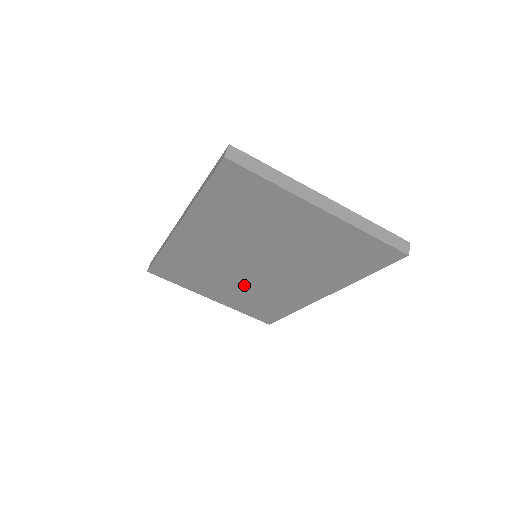
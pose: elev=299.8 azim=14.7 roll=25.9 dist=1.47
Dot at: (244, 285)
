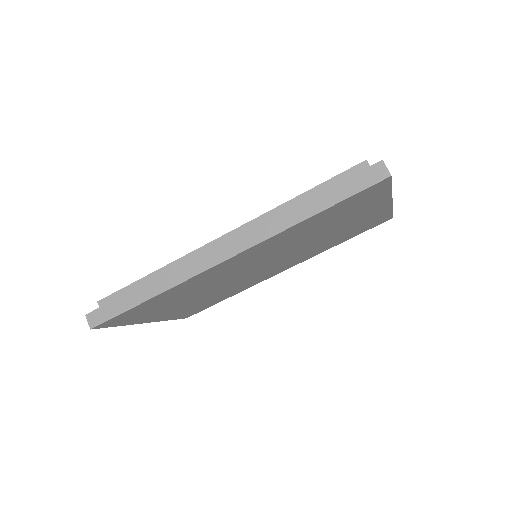
Dot at: (218, 290)
